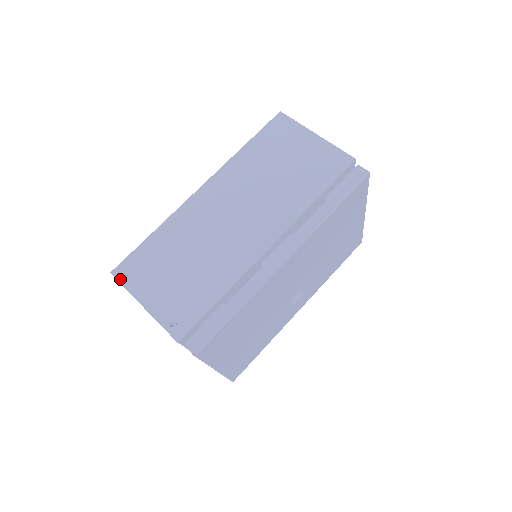
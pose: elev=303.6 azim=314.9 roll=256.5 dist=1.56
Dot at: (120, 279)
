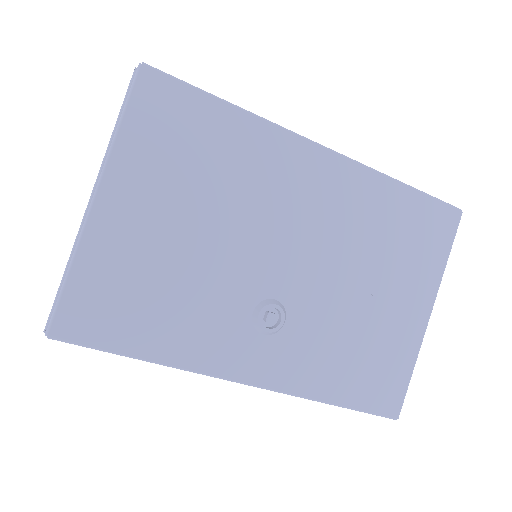
Dot at: occluded
